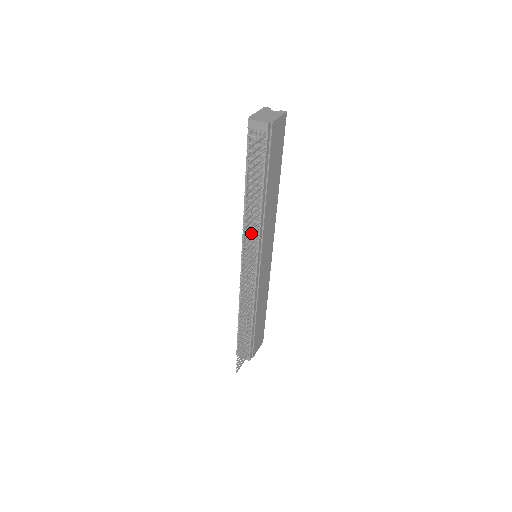
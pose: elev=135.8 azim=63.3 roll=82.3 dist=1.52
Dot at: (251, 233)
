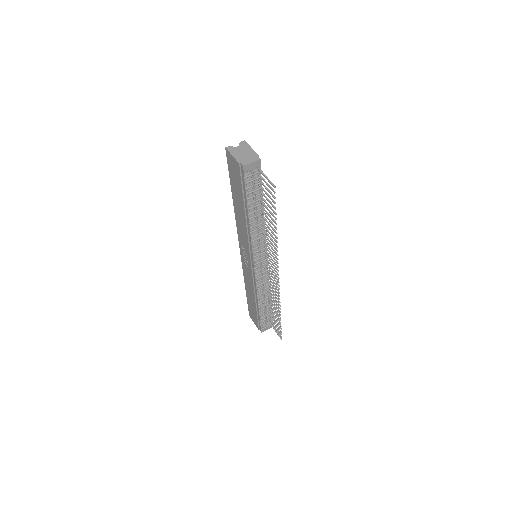
Dot at: (271, 242)
